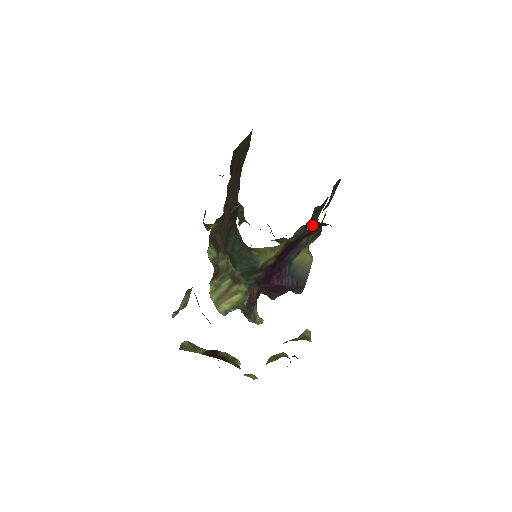
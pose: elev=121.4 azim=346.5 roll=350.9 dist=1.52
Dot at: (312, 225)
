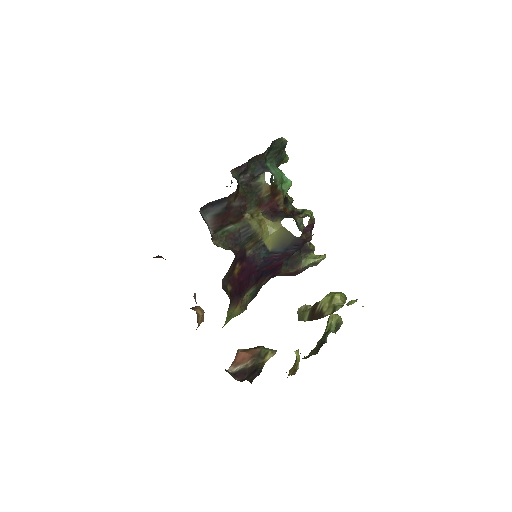
Dot at: (226, 277)
